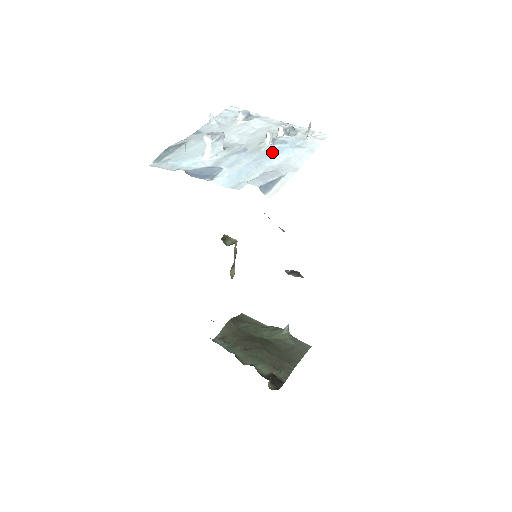
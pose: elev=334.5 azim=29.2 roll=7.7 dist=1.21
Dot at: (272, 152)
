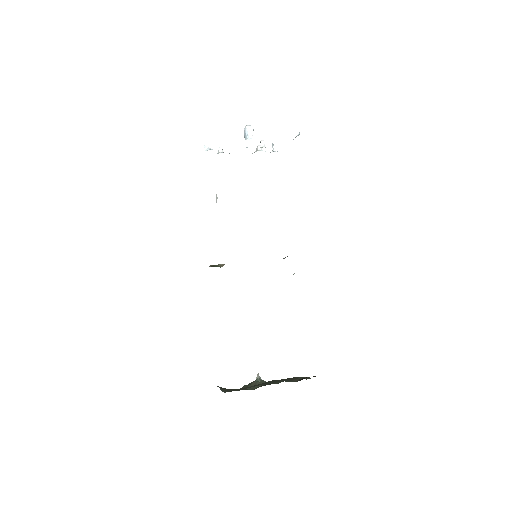
Dot at: occluded
